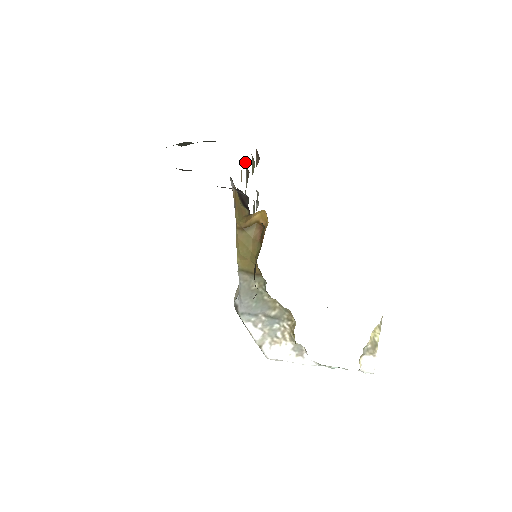
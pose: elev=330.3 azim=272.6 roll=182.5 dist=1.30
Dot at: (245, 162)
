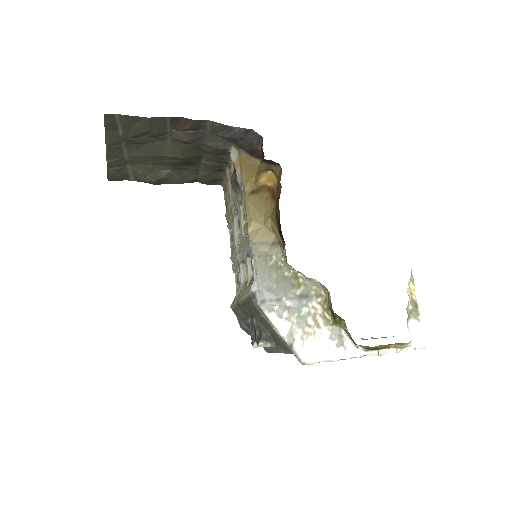
Dot at: occluded
